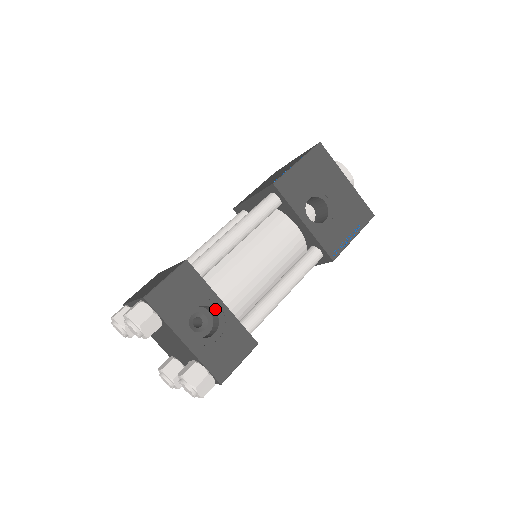
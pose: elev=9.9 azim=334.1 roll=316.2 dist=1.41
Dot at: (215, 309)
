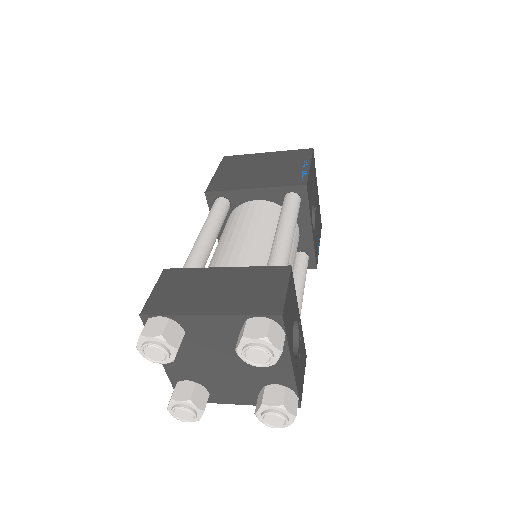
Dot at: (298, 323)
